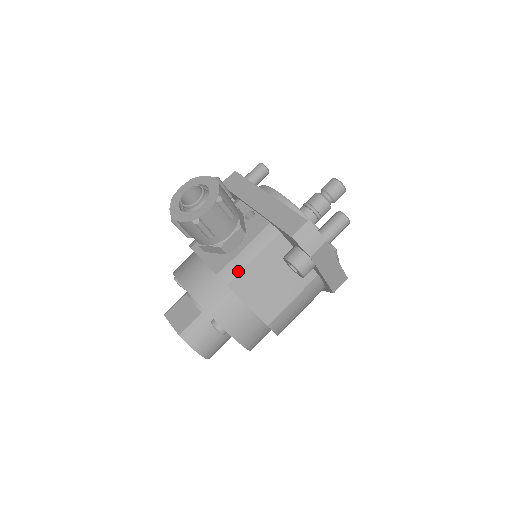
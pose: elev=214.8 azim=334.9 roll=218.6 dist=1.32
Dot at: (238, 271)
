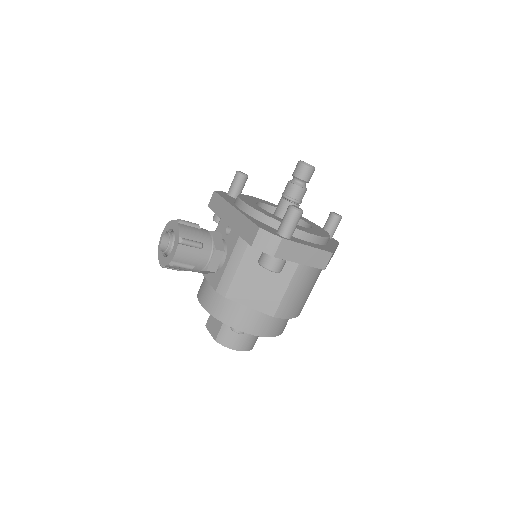
Dot at: (229, 283)
